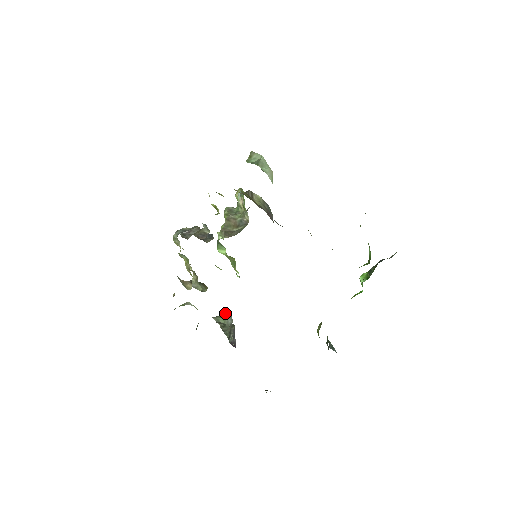
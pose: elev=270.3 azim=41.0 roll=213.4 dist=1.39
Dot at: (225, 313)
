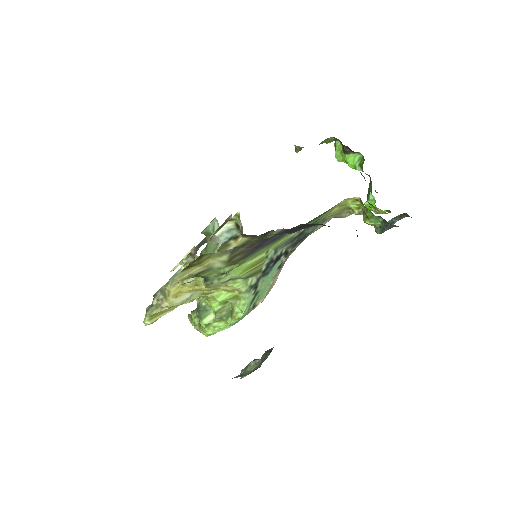
Dot at: (245, 367)
